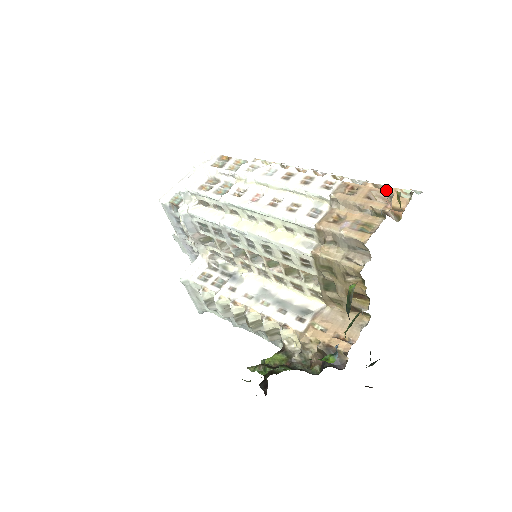
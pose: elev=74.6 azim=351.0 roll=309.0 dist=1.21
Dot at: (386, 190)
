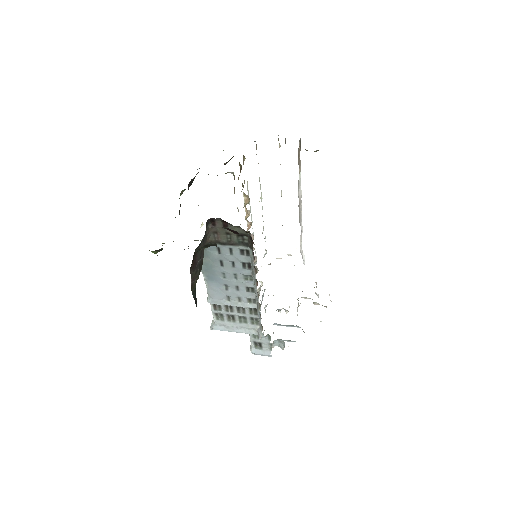
Dot at: occluded
